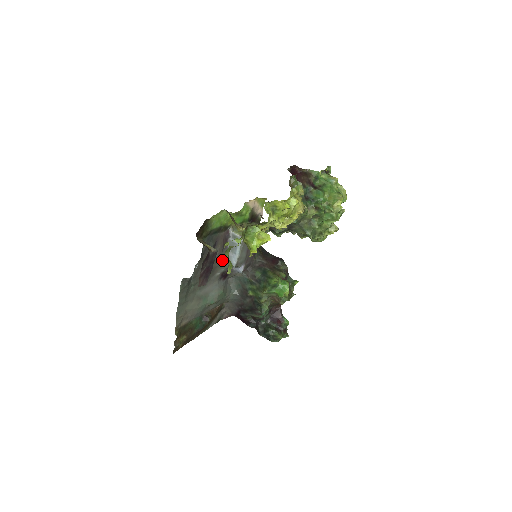
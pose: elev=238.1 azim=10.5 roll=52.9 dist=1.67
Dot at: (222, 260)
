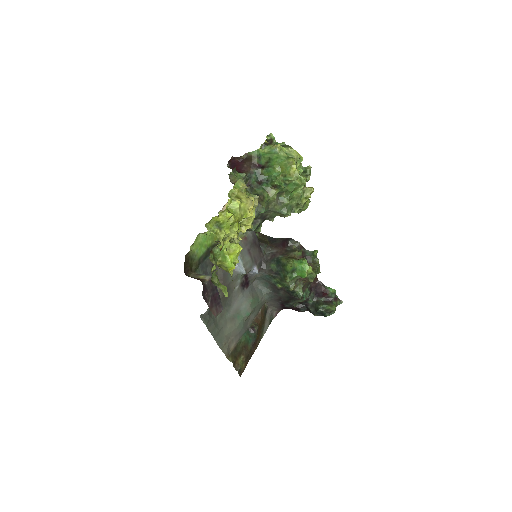
Dot at: (230, 275)
